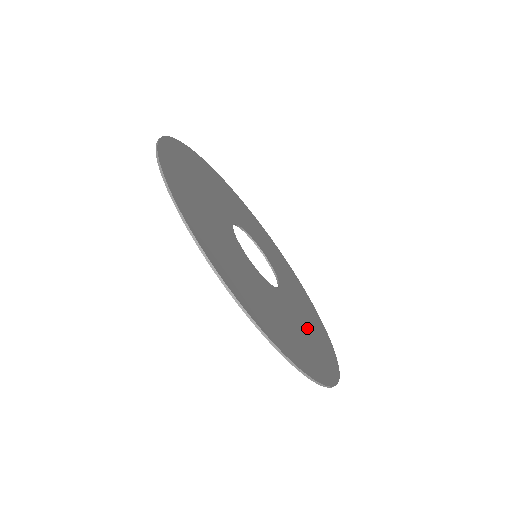
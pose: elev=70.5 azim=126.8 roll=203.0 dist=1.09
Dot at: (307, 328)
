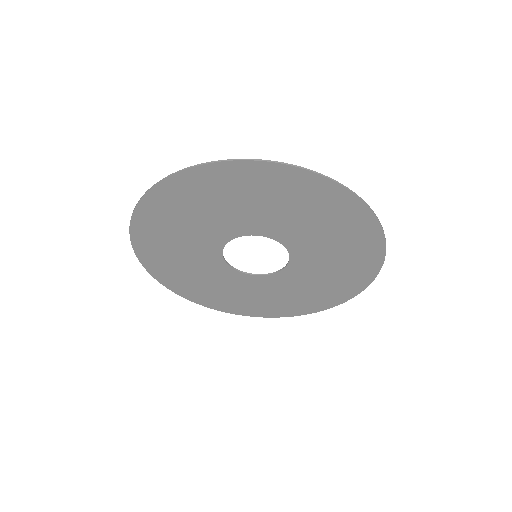
Dot at: (299, 213)
